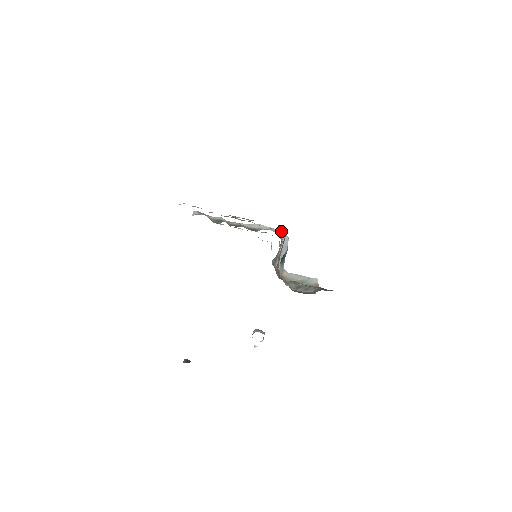
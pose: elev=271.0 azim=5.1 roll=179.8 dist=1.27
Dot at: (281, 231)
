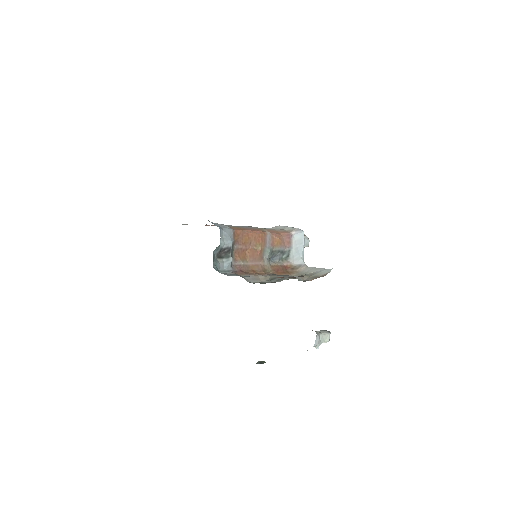
Dot at: occluded
